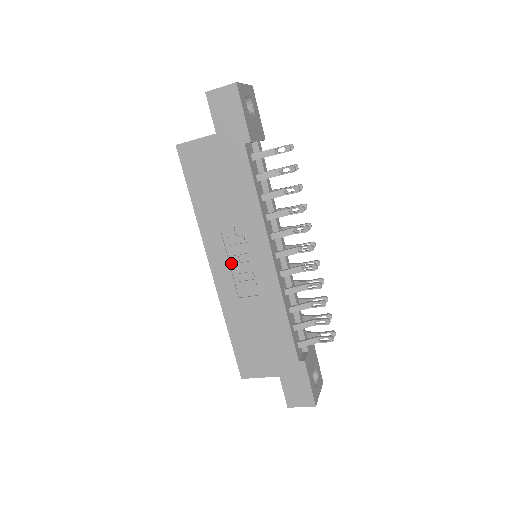
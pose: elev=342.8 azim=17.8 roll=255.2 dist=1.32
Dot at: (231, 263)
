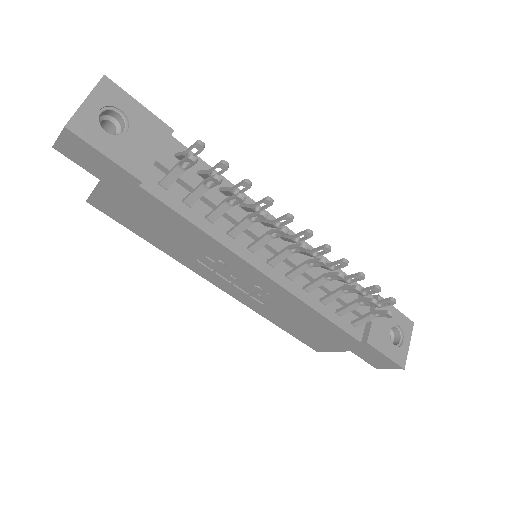
Dot at: (231, 281)
